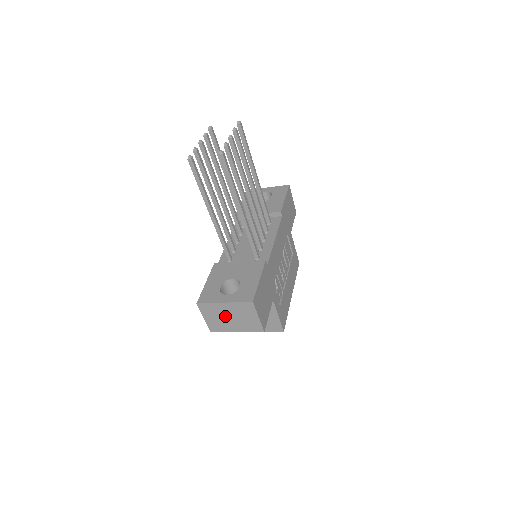
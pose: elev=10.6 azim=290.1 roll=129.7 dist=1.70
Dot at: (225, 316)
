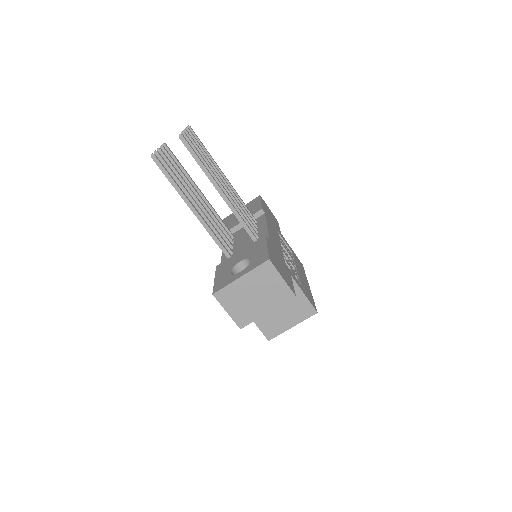
Dot at: (248, 296)
